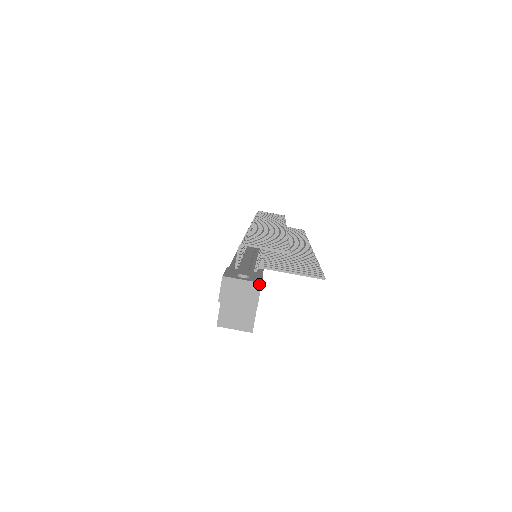
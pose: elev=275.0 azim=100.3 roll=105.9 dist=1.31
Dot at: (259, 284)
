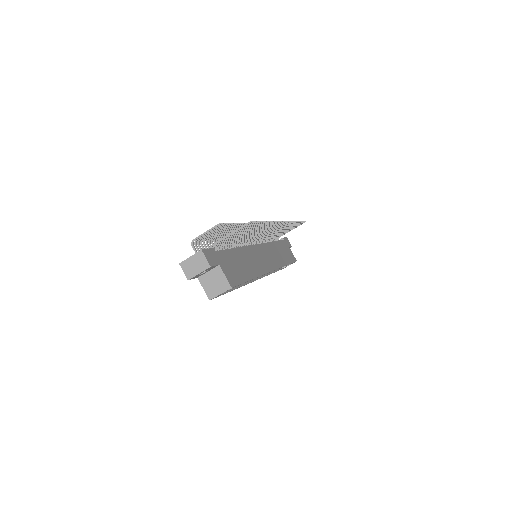
Dot at: (200, 252)
